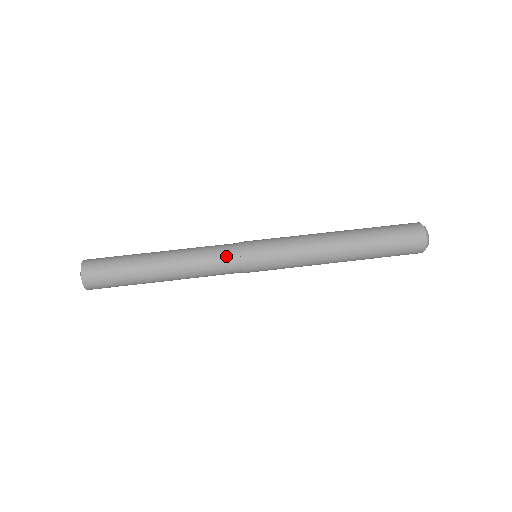
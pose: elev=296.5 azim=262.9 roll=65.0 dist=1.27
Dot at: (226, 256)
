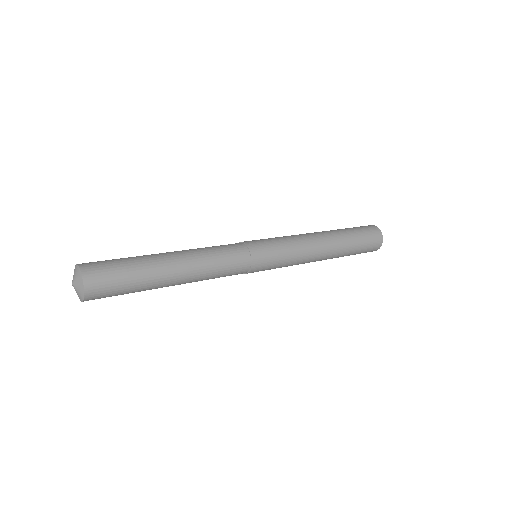
Dot at: (237, 253)
